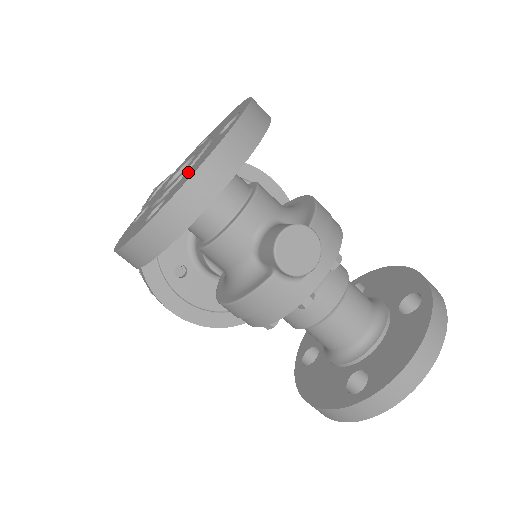
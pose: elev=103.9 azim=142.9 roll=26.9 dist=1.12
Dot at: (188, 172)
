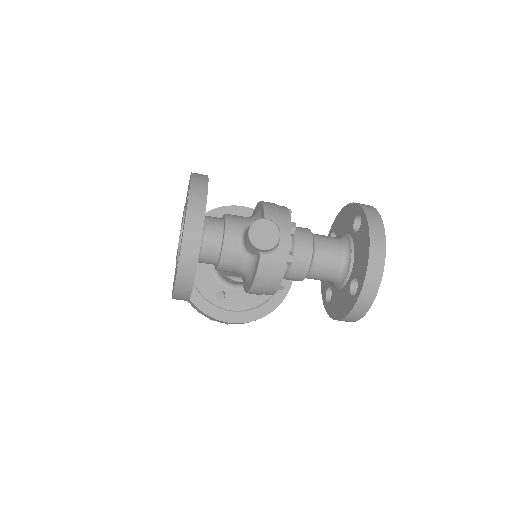
Dot at: occluded
